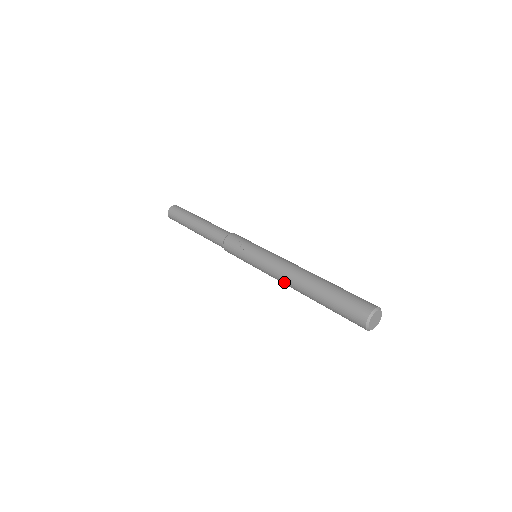
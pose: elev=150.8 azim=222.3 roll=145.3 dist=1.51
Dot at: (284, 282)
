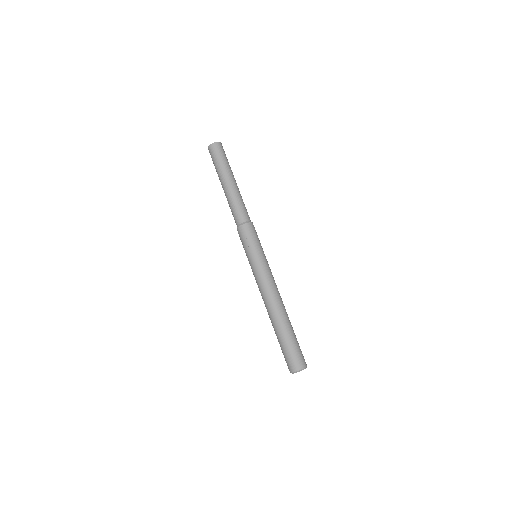
Dot at: occluded
